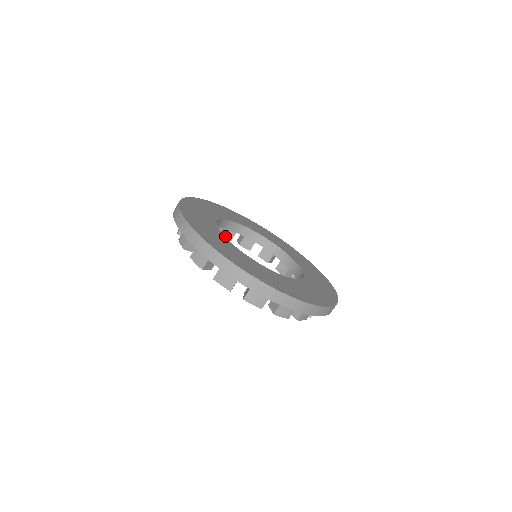
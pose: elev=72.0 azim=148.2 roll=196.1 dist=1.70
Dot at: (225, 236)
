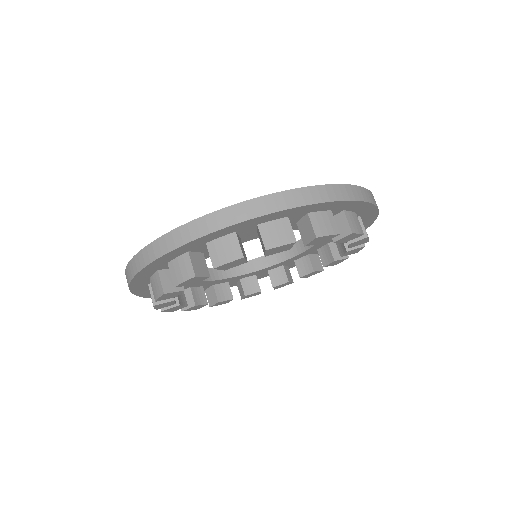
Dot at: (181, 302)
